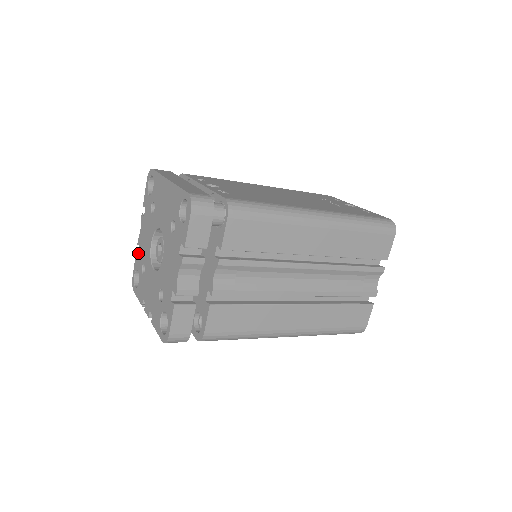
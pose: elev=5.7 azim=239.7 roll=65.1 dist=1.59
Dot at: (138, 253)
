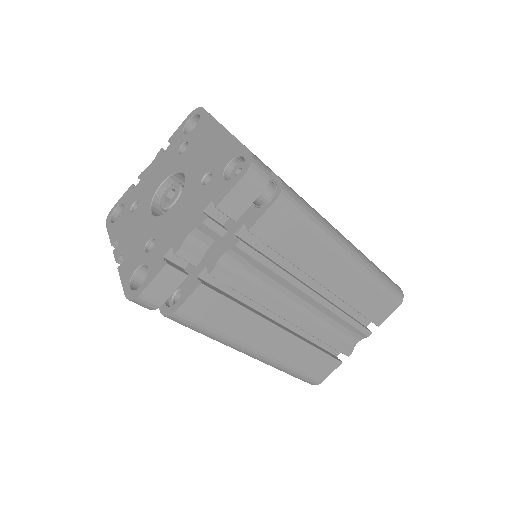
Dot at: (134, 187)
